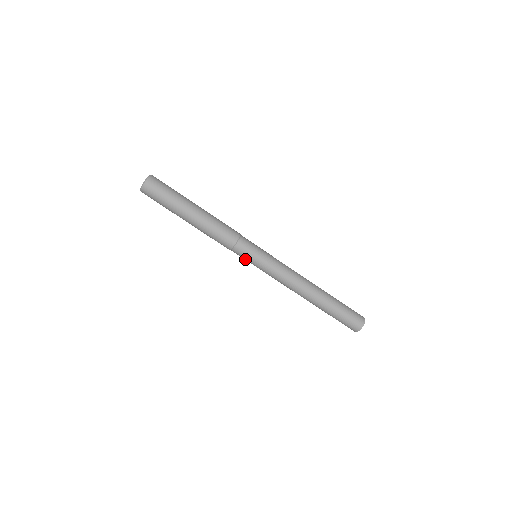
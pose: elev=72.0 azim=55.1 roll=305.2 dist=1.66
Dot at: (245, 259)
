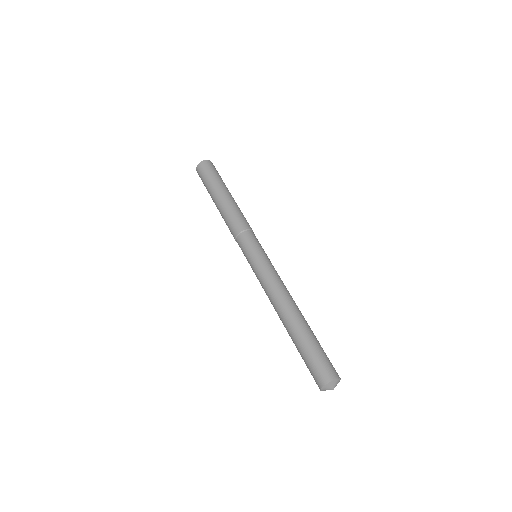
Dot at: (244, 254)
